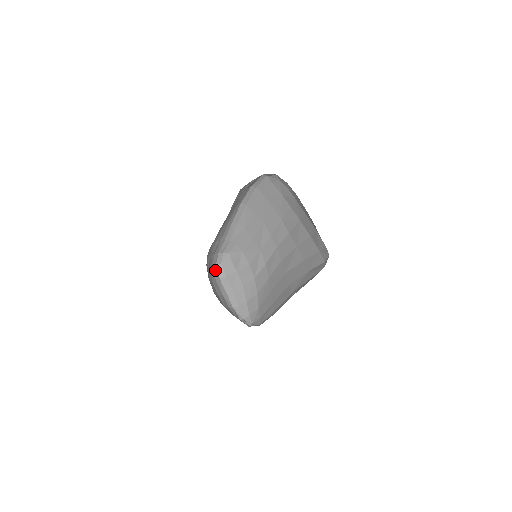
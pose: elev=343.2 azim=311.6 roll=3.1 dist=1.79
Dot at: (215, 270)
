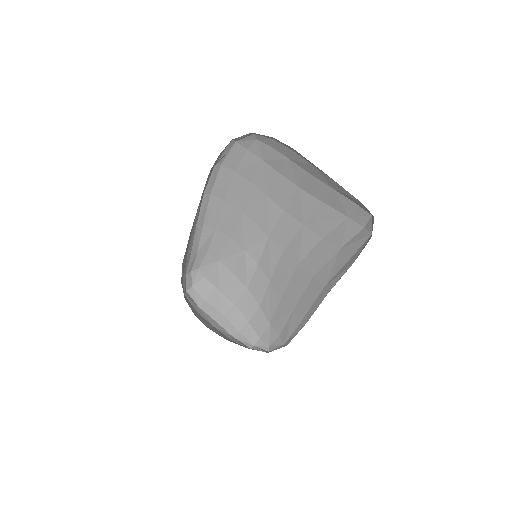
Dot at: (189, 298)
